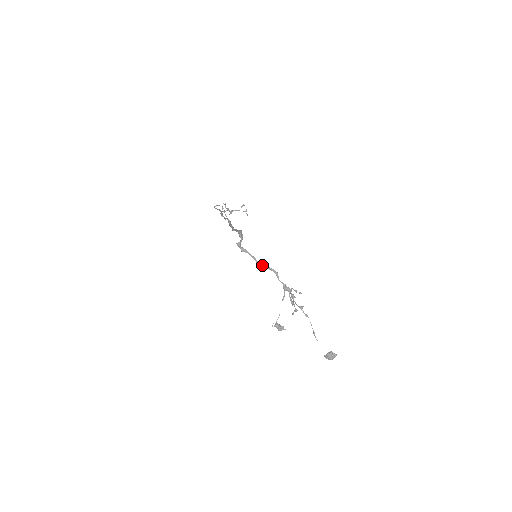
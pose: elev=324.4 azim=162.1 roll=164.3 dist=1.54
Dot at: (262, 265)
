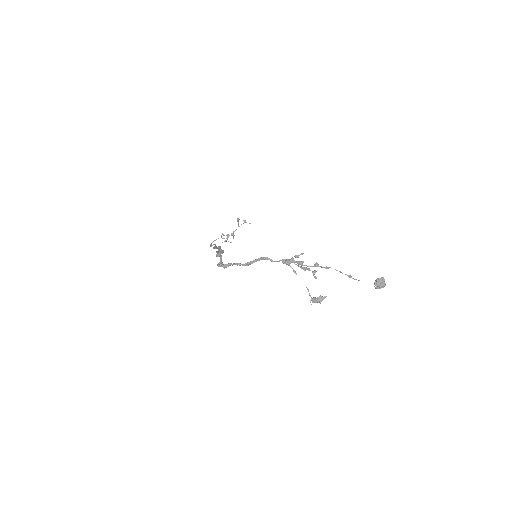
Dot at: (249, 263)
